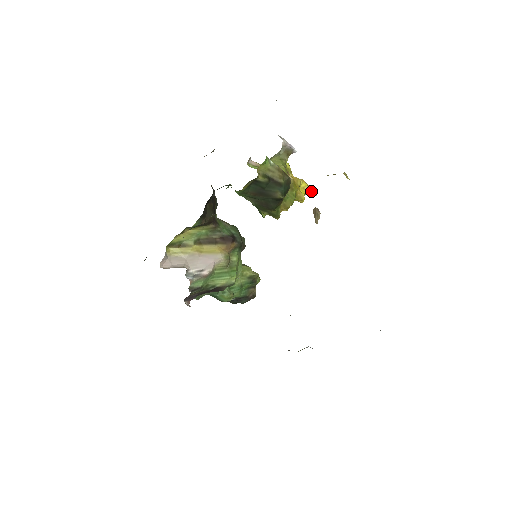
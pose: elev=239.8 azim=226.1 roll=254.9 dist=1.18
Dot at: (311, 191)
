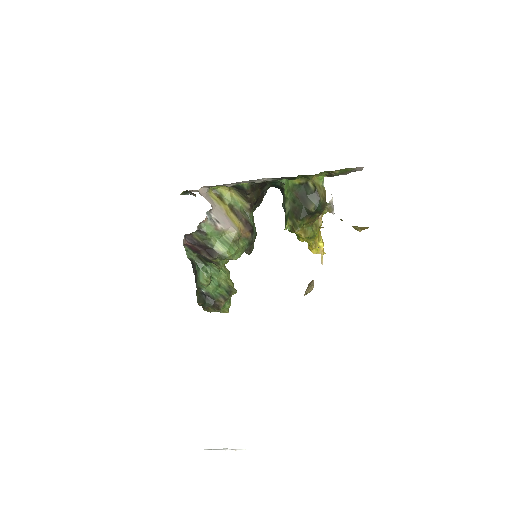
Dot at: (322, 256)
